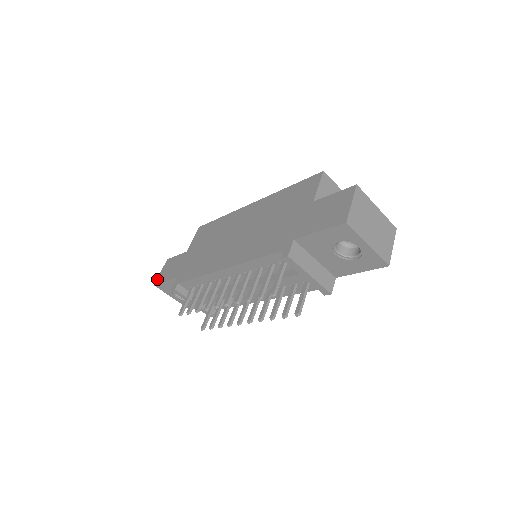
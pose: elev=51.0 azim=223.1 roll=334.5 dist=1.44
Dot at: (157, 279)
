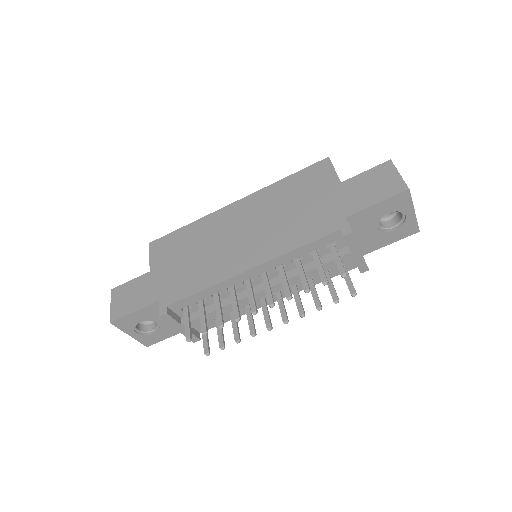
Dot at: (111, 314)
